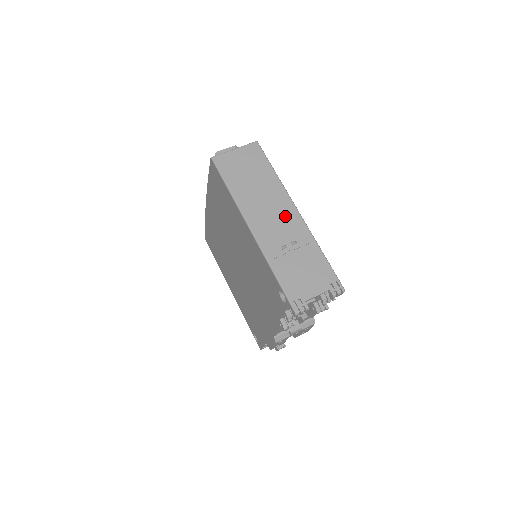
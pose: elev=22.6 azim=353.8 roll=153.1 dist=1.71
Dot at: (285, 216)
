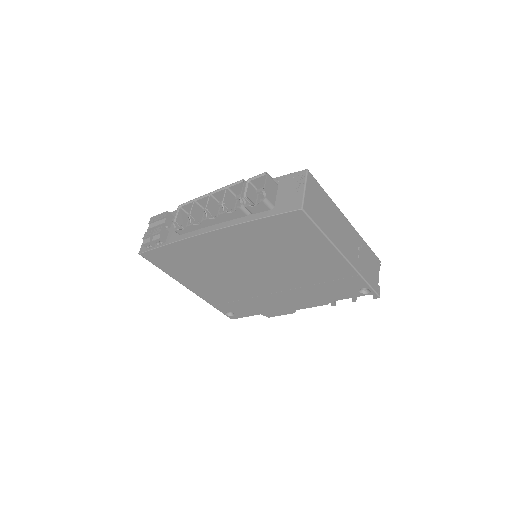
Dot at: (348, 231)
